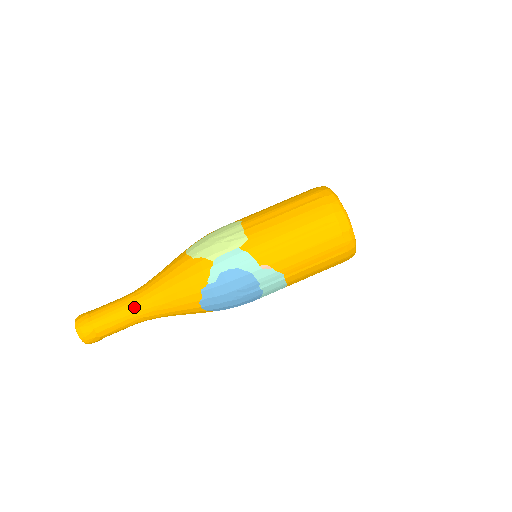
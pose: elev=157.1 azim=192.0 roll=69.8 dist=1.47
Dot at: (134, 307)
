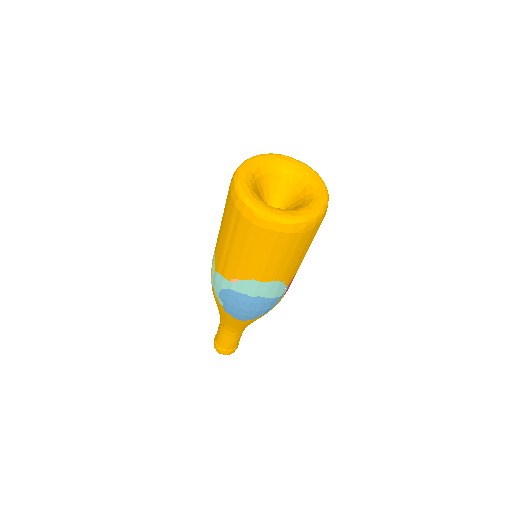
Dot at: (222, 327)
